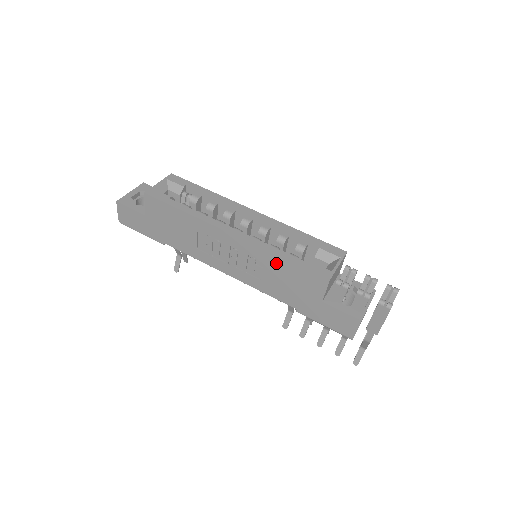
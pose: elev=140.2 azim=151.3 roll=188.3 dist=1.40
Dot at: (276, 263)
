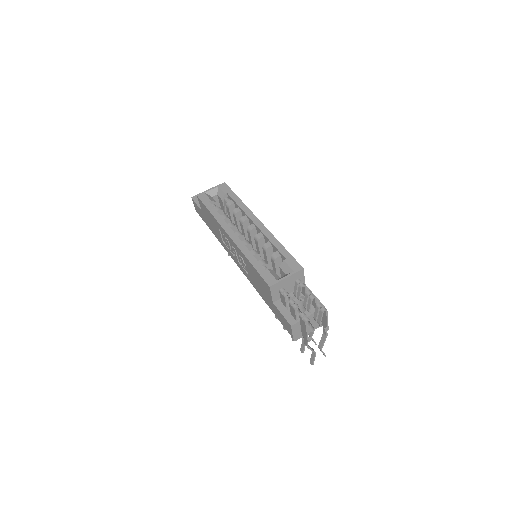
Dot at: (249, 264)
